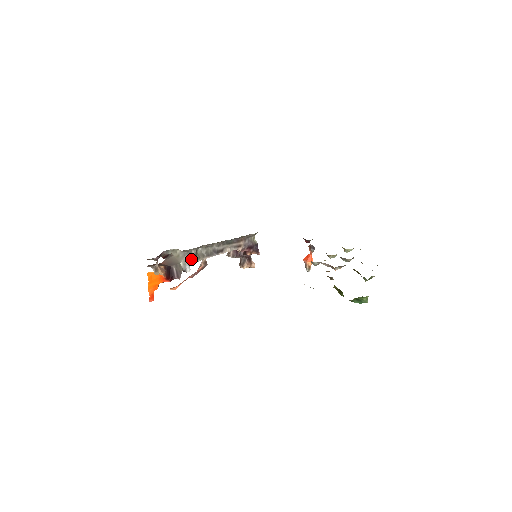
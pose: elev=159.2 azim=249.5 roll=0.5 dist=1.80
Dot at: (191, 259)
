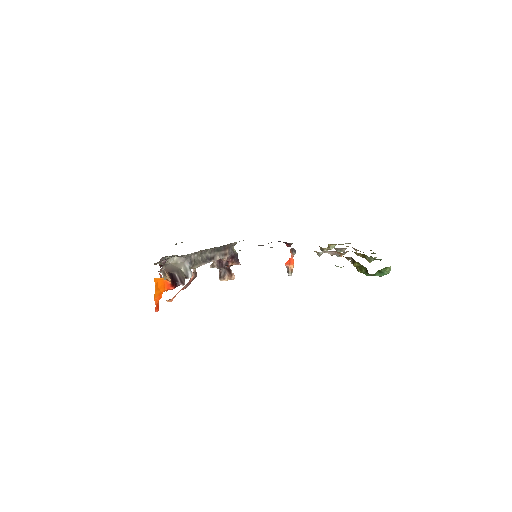
Dot at: (191, 265)
